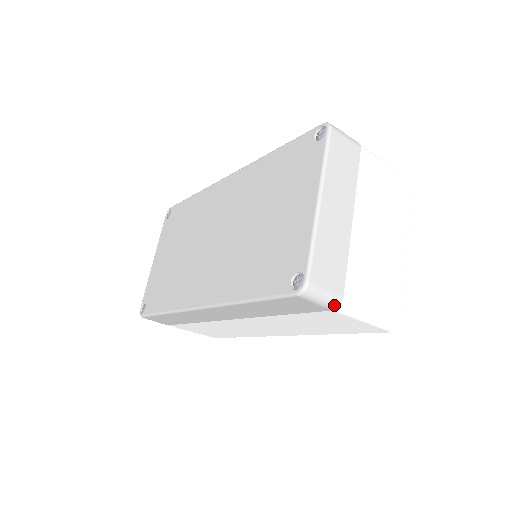
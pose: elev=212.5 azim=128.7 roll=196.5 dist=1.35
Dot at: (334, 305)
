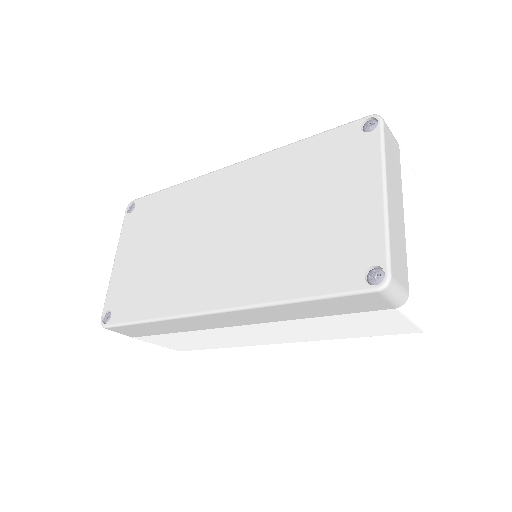
Dot at: (402, 302)
